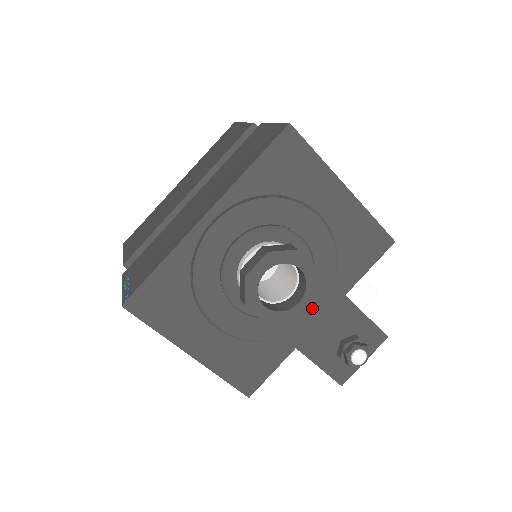
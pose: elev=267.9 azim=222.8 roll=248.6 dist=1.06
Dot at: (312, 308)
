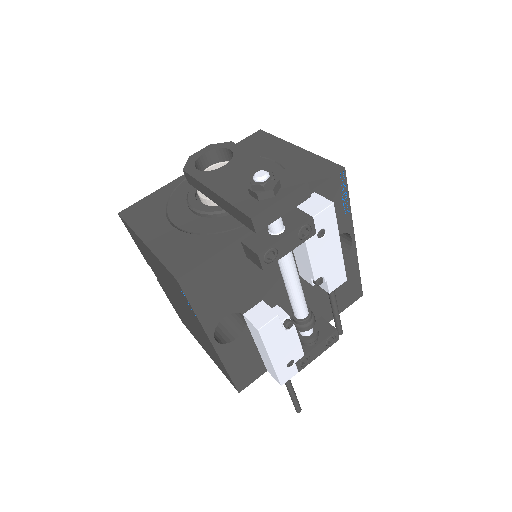
Dot at: (234, 168)
